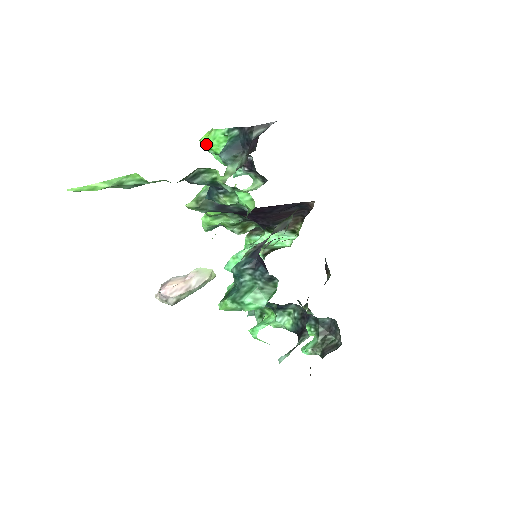
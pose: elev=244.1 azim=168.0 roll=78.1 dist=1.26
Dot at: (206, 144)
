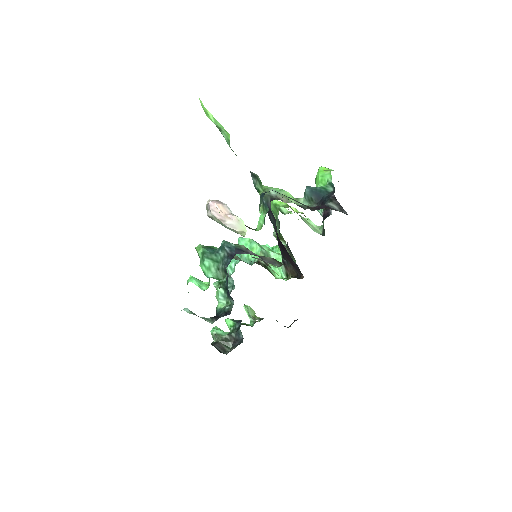
Dot at: (318, 172)
